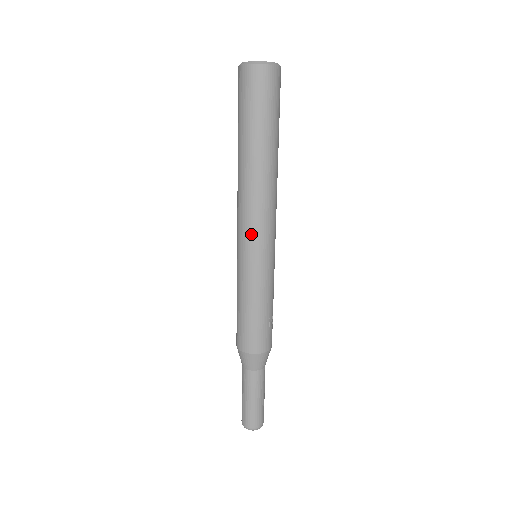
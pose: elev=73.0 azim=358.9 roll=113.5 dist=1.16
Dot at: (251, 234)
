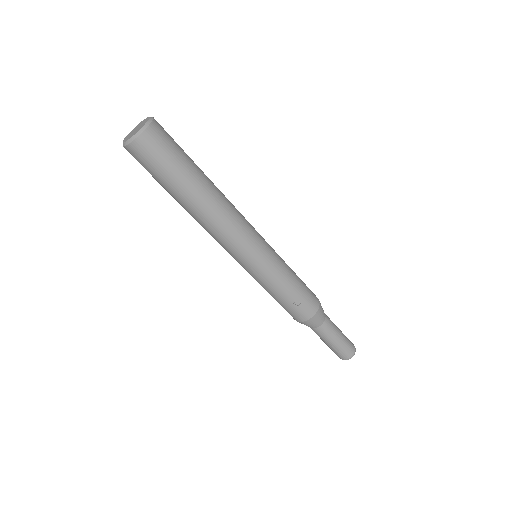
Dot at: occluded
